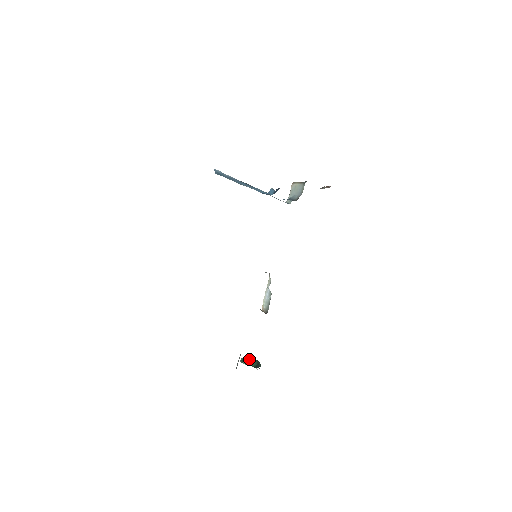
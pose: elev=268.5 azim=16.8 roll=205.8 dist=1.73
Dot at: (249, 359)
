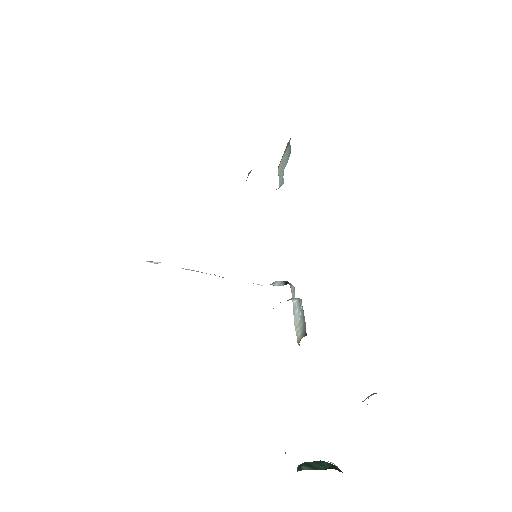
Dot at: occluded
